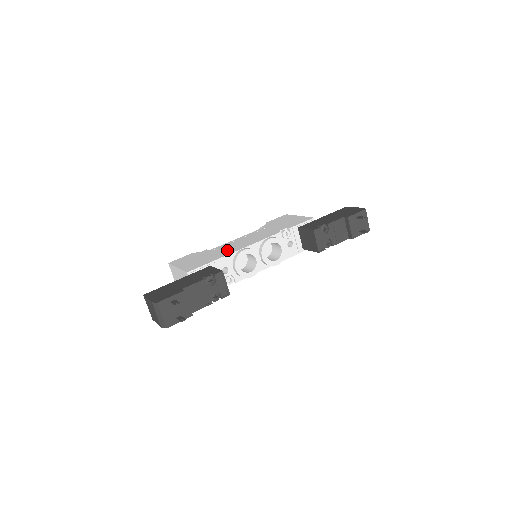
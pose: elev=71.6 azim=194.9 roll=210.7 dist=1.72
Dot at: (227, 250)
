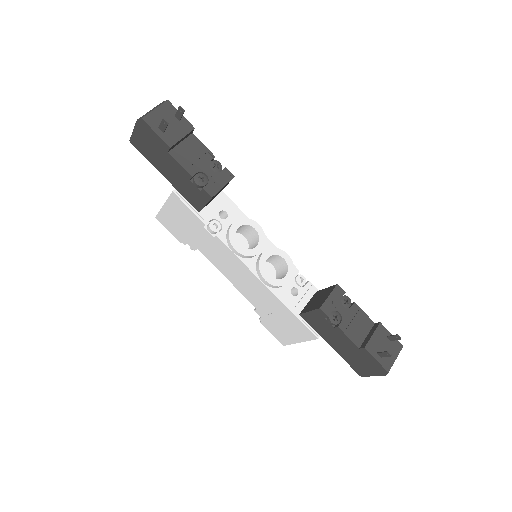
Dot at: occluded
